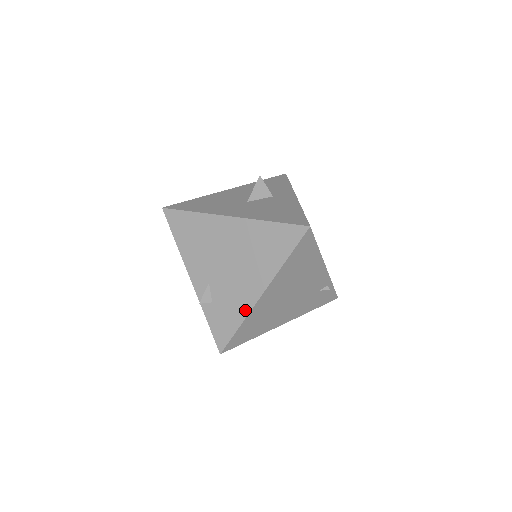
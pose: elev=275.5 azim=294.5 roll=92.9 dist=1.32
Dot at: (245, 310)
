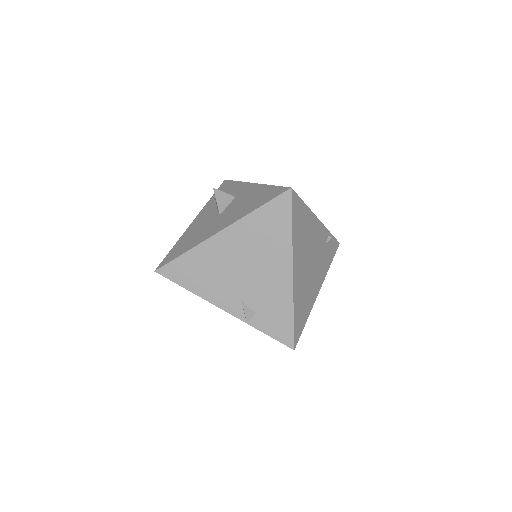
Dot at: (288, 297)
